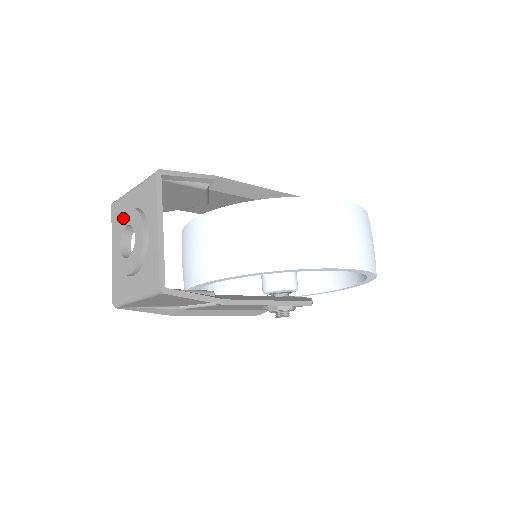
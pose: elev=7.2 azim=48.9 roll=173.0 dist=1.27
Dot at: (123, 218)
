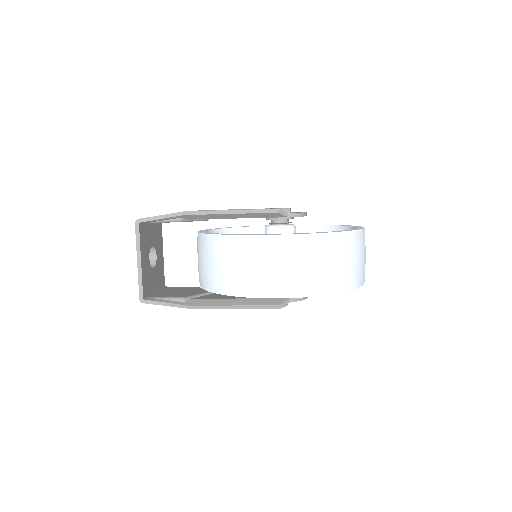
Dot at: occluded
